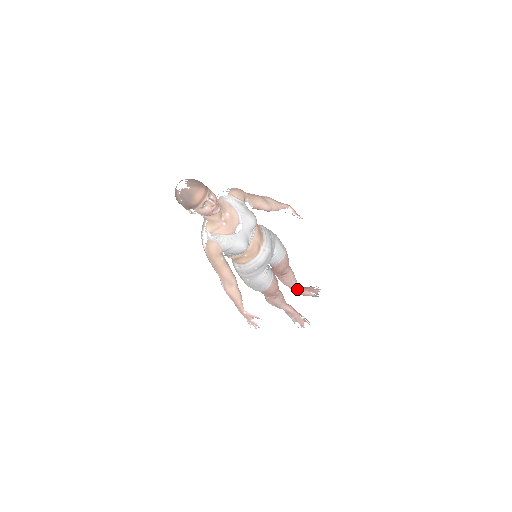
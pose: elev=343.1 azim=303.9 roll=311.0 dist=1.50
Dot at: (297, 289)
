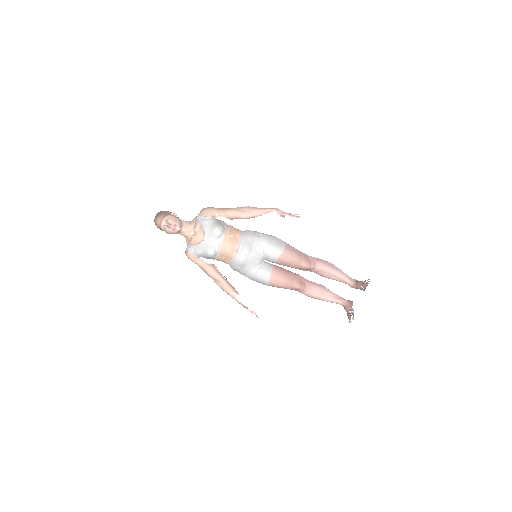
Dot at: (347, 283)
